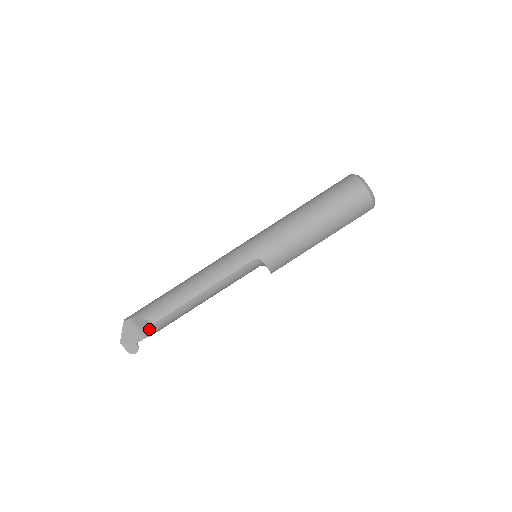
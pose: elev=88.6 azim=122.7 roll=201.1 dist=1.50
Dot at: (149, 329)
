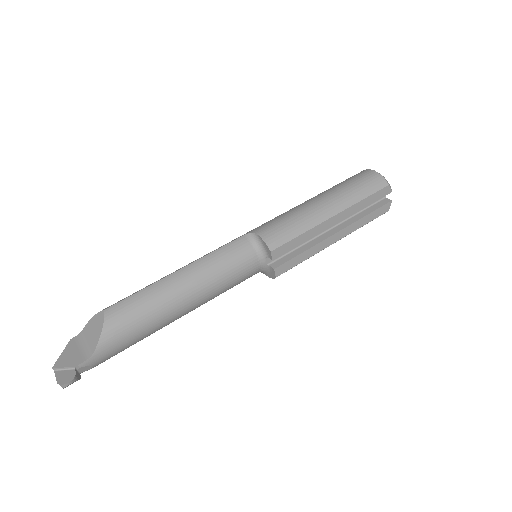
Dot at: (97, 331)
